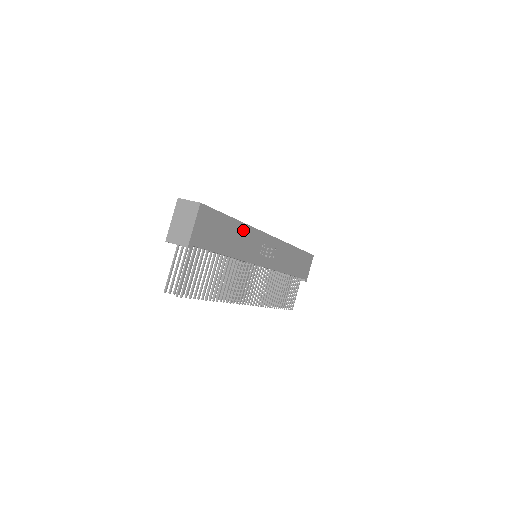
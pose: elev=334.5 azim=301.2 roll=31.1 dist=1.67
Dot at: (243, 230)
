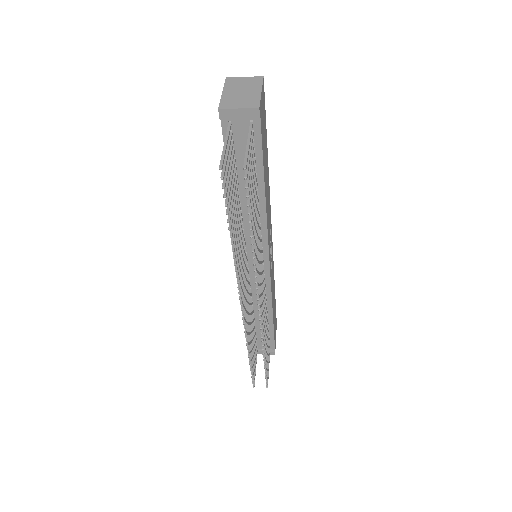
Dot at: (268, 182)
